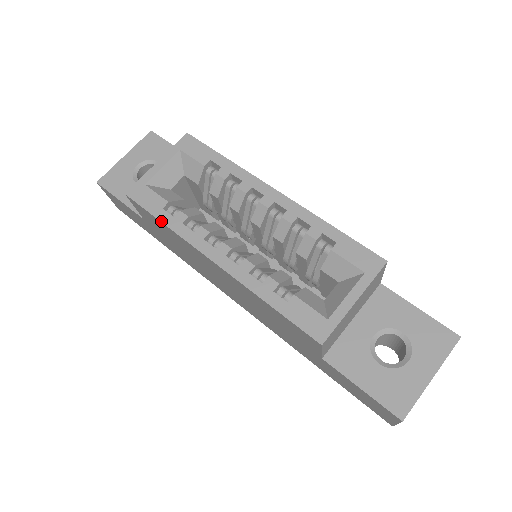
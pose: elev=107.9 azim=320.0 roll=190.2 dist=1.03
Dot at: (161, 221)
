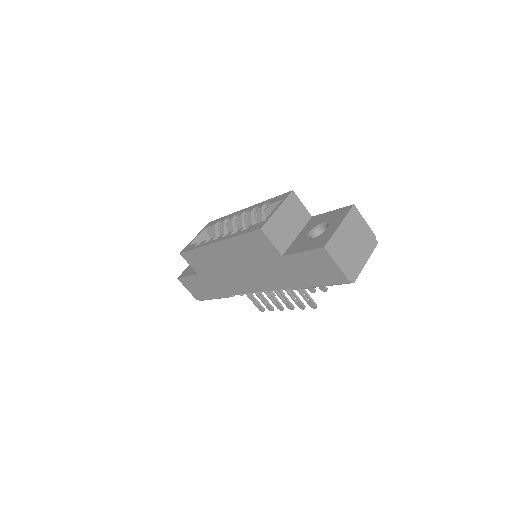
Dot at: (194, 249)
